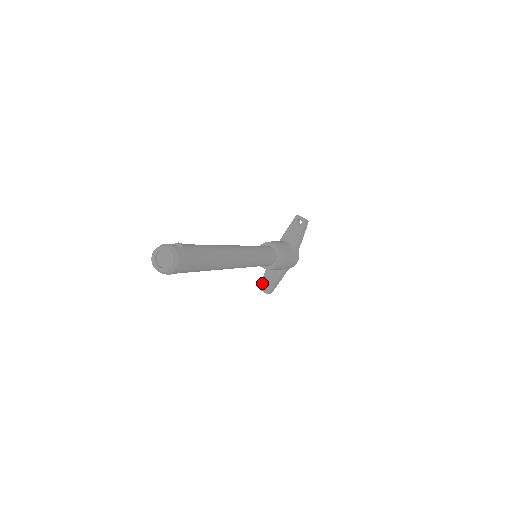
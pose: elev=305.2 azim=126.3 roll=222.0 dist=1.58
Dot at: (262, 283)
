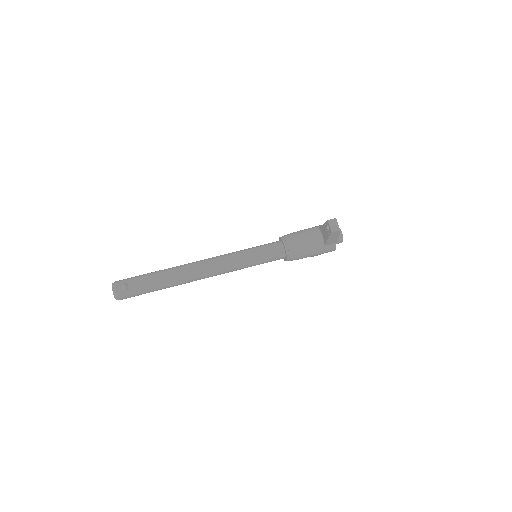
Dot at: occluded
